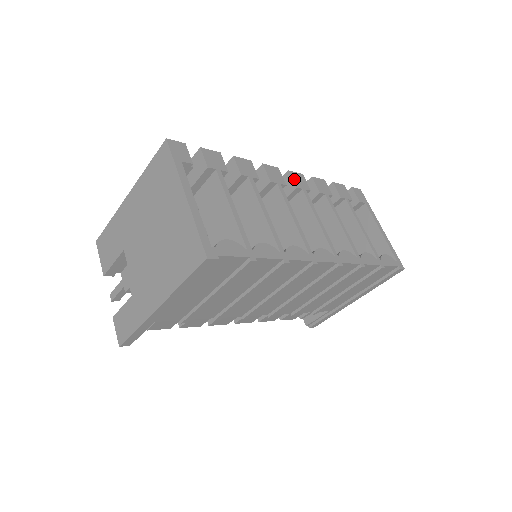
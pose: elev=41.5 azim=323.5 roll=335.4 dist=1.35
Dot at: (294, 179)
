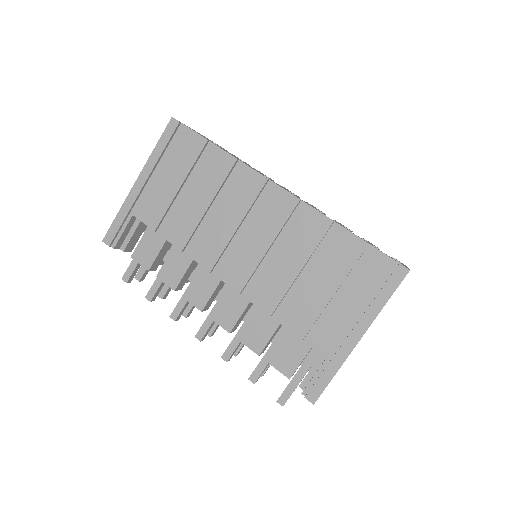
Dot at: occluded
